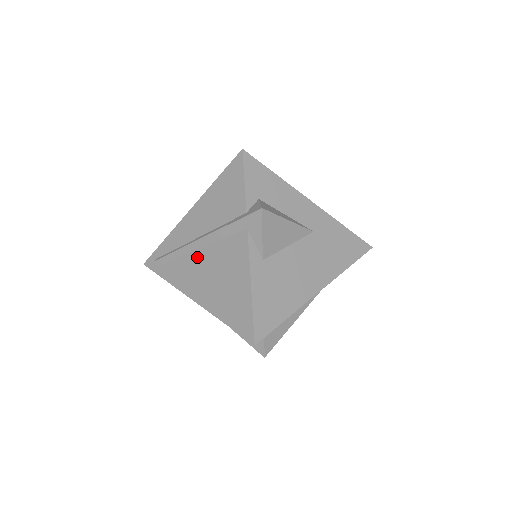
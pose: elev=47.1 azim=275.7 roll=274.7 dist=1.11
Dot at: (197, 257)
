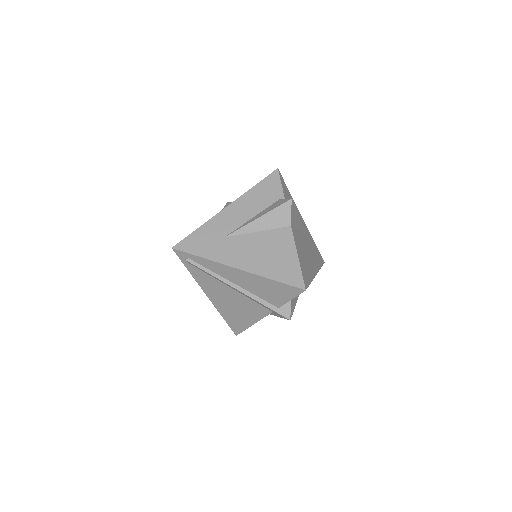
Dot at: (226, 288)
